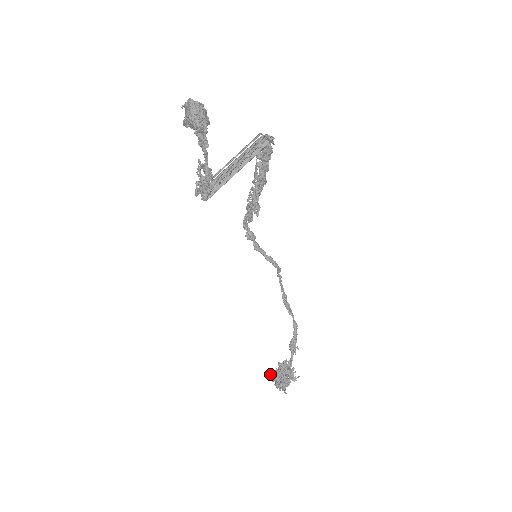
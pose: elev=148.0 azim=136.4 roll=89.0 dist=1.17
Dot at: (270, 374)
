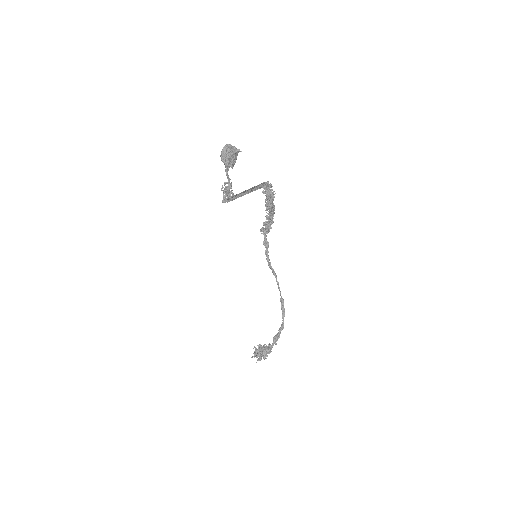
Dot at: (259, 344)
